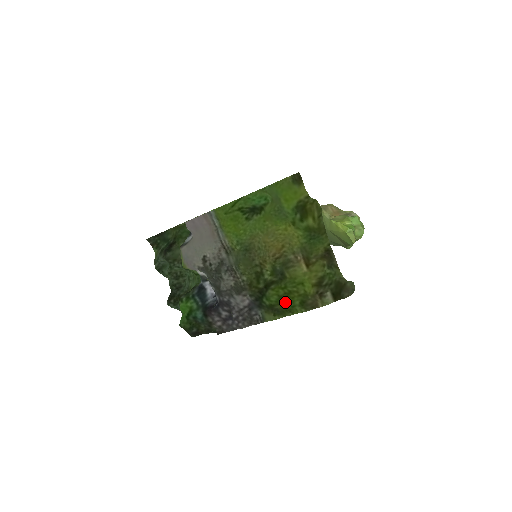
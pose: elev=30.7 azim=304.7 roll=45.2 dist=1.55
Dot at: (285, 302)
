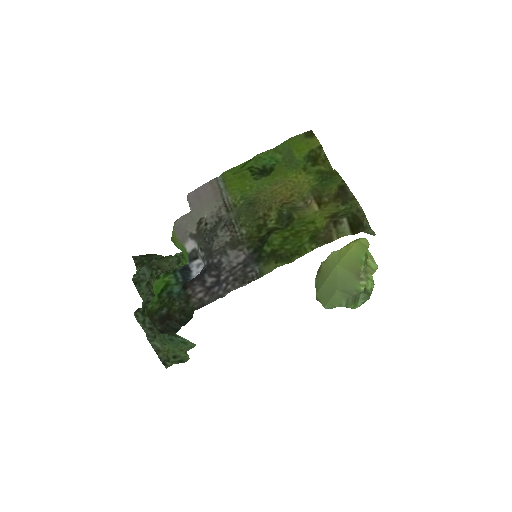
Dot at: (291, 244)
